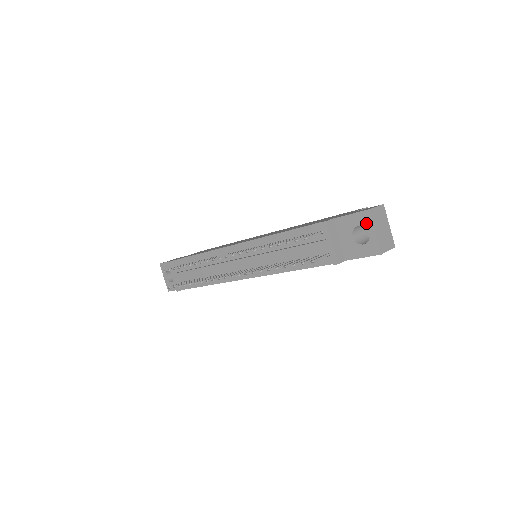
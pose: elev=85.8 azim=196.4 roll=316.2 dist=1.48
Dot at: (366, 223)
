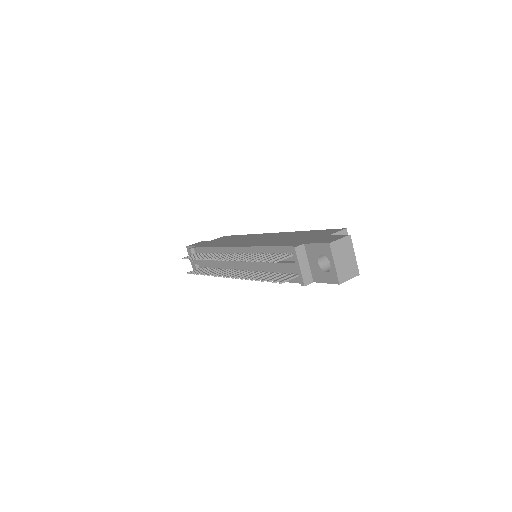
Dot at: (328, 254)
